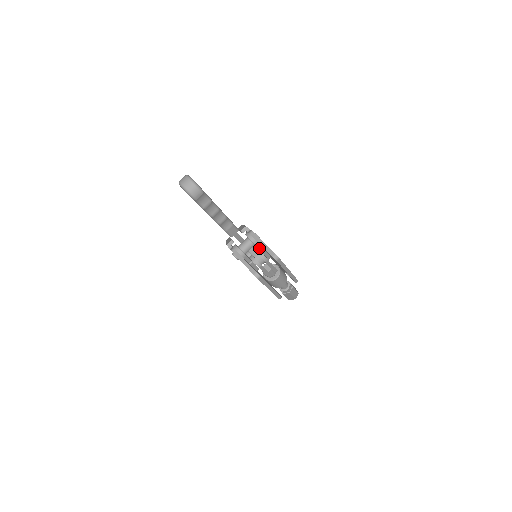
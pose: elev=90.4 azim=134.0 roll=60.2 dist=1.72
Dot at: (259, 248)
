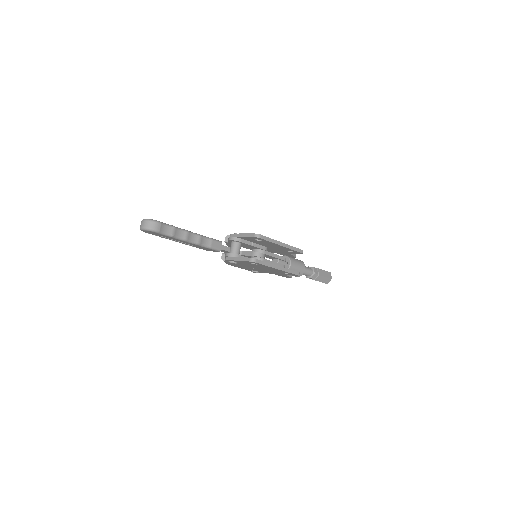
Dot at: (246, 243)
